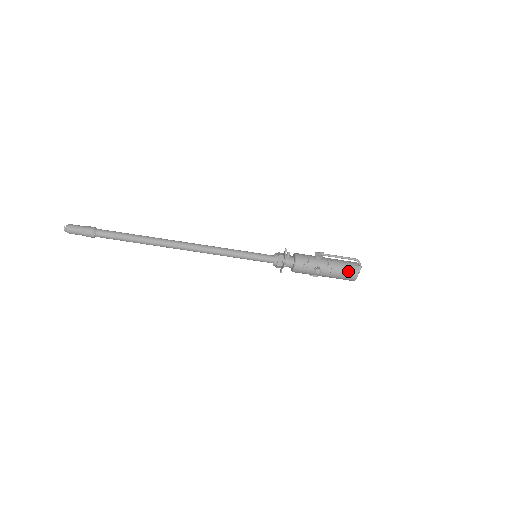
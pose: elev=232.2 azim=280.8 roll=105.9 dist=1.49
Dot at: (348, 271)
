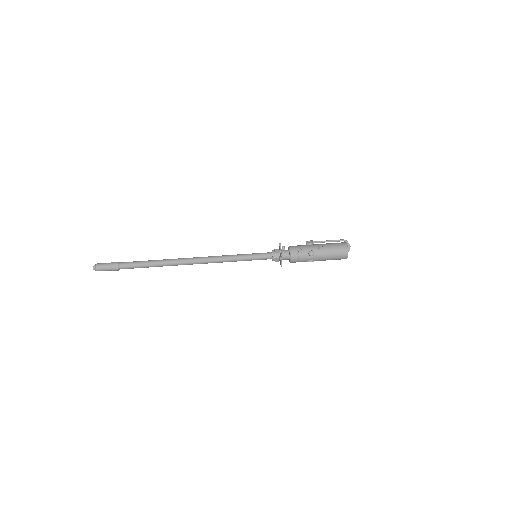
Dot at: (338, 249)
